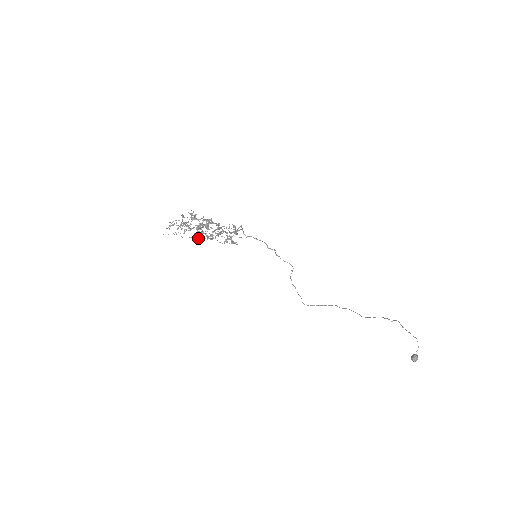
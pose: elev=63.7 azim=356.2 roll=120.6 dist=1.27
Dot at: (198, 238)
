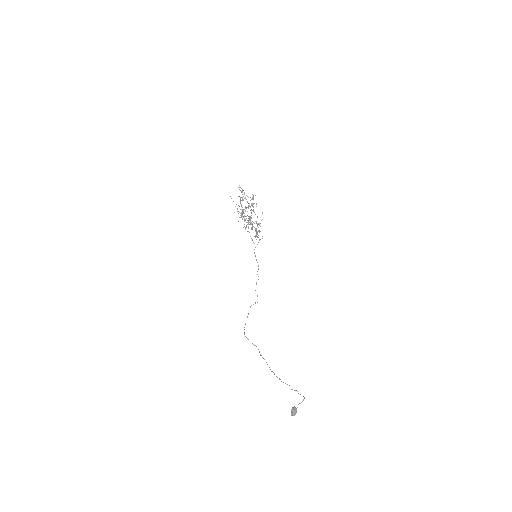
Dot at: (245, 208)
